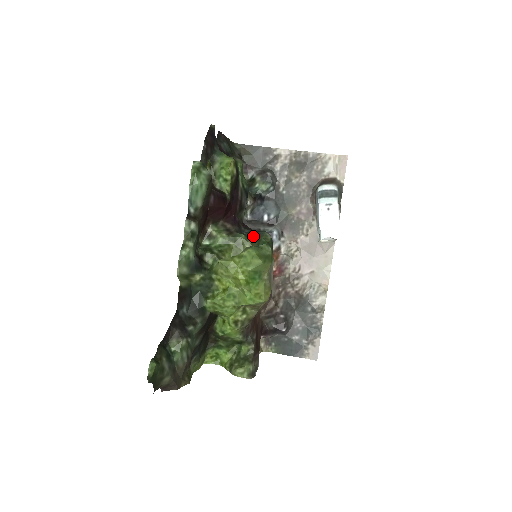
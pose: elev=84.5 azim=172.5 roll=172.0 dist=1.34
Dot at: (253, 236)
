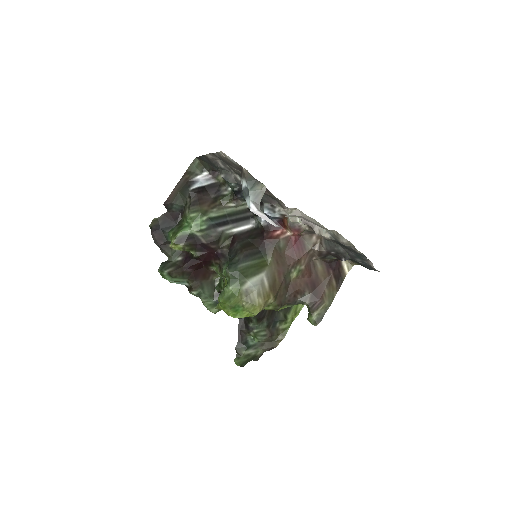
Dot at: occluded
